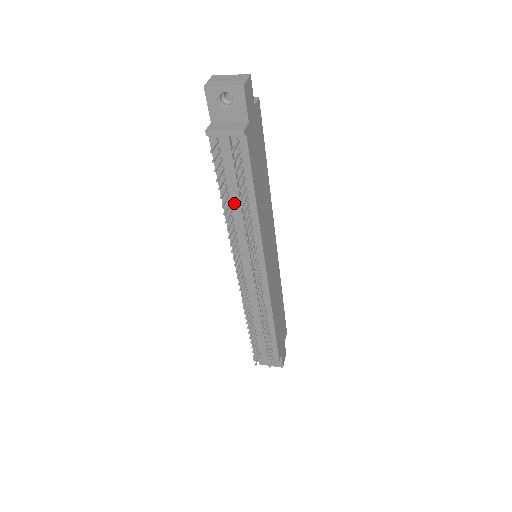
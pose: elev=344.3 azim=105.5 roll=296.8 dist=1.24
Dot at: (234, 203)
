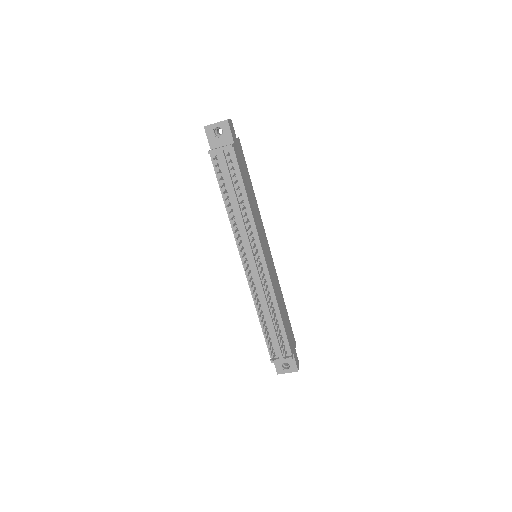
Dot at: (233, 201)
